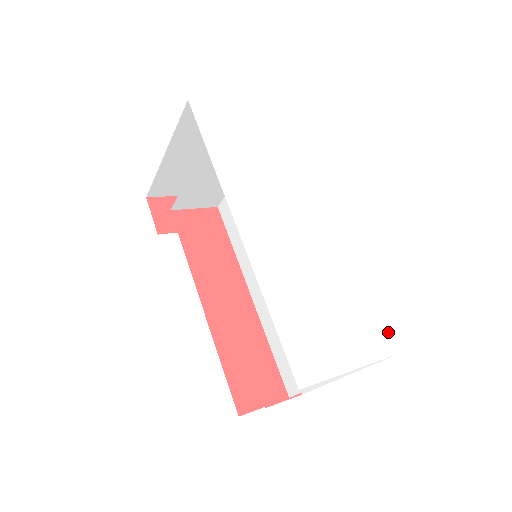
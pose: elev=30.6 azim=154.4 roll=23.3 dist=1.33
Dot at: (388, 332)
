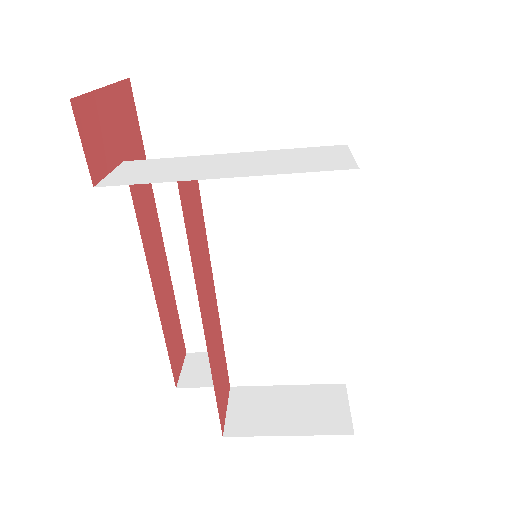
Dot at: occluded
